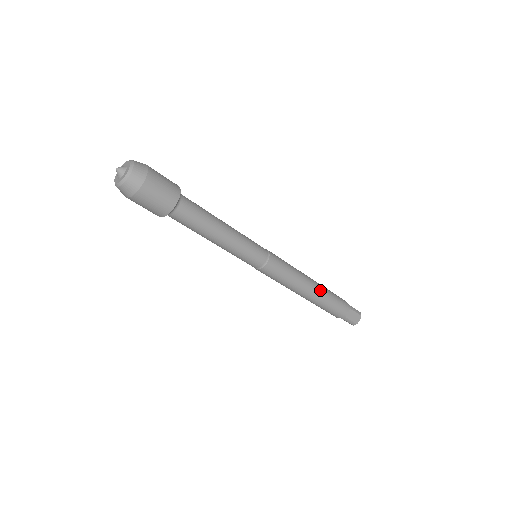
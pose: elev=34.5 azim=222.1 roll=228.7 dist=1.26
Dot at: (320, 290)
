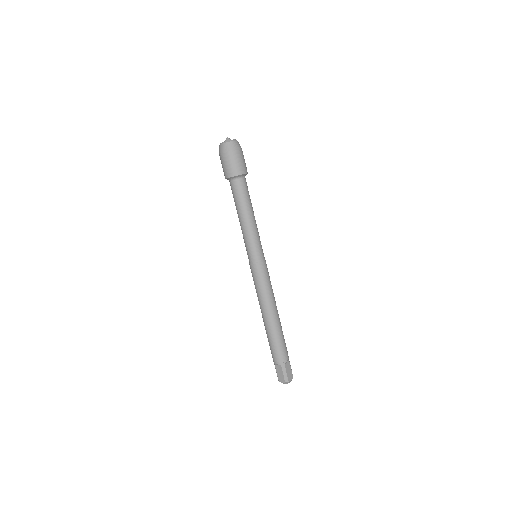
Dot at: (279, 320)
